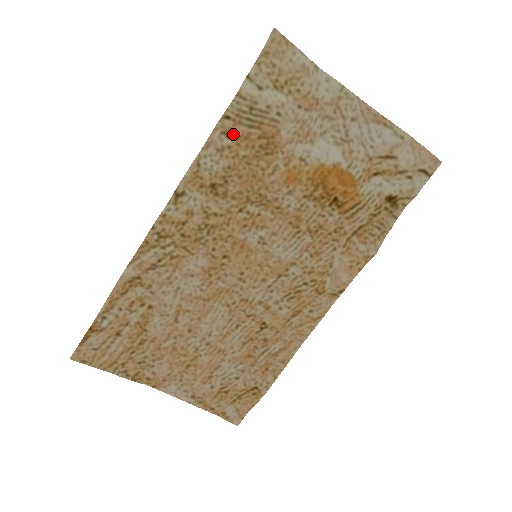
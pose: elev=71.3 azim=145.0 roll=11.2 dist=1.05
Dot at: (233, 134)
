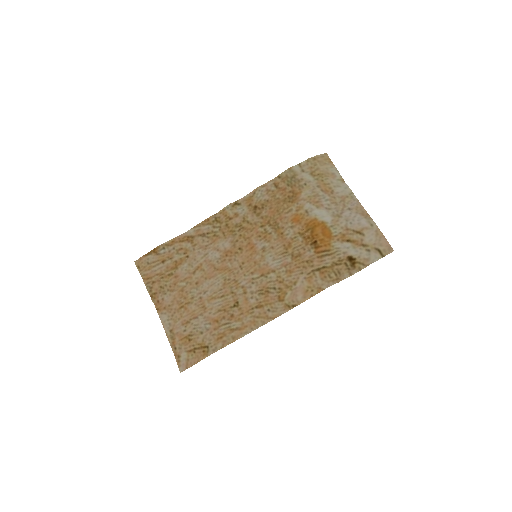
Dot at: (278, 186)
